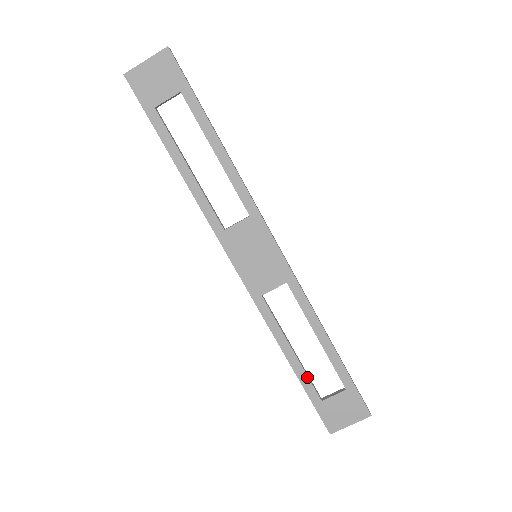
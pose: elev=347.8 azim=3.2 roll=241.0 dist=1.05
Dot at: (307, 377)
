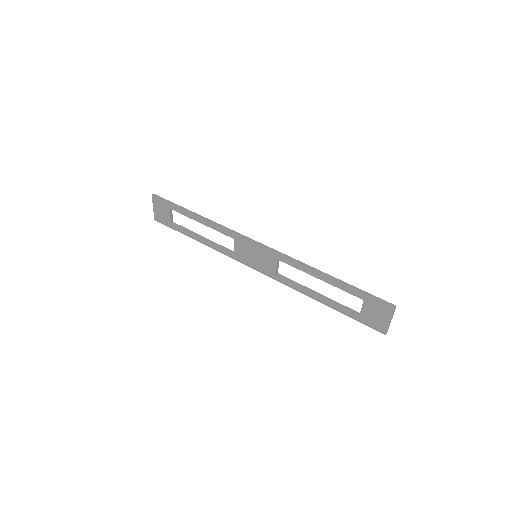
Dot at: (338, 306)
